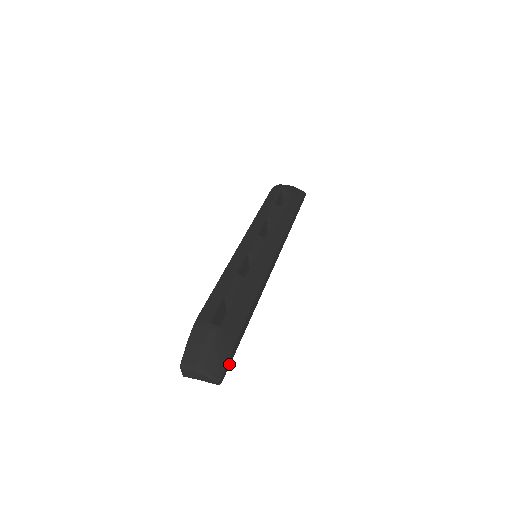
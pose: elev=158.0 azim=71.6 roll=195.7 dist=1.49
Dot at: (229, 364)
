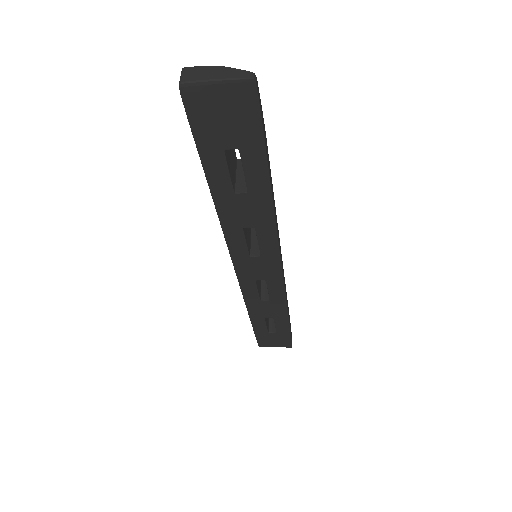
Dot at: (261, 115)
